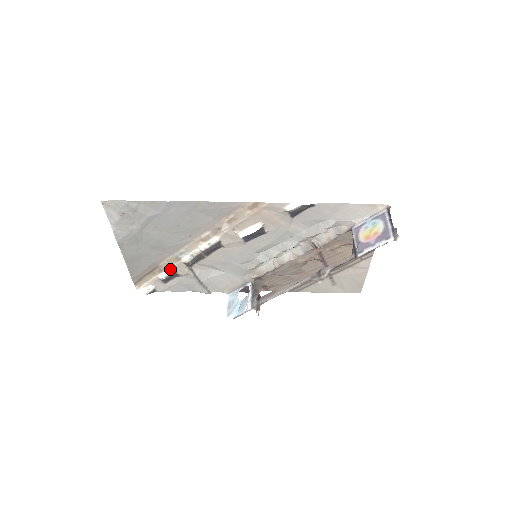
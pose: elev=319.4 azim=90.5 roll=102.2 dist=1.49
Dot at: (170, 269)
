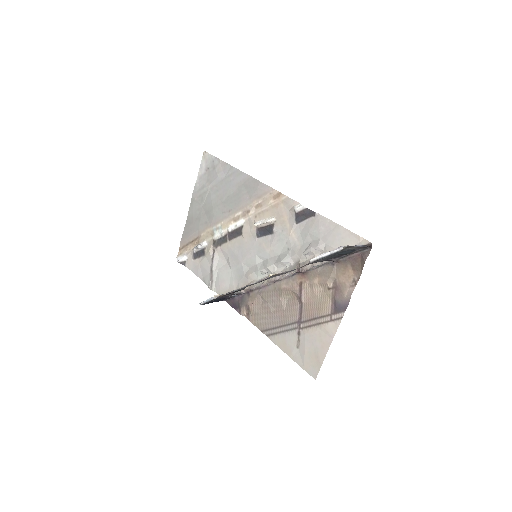
Dot at: (203, 242)
